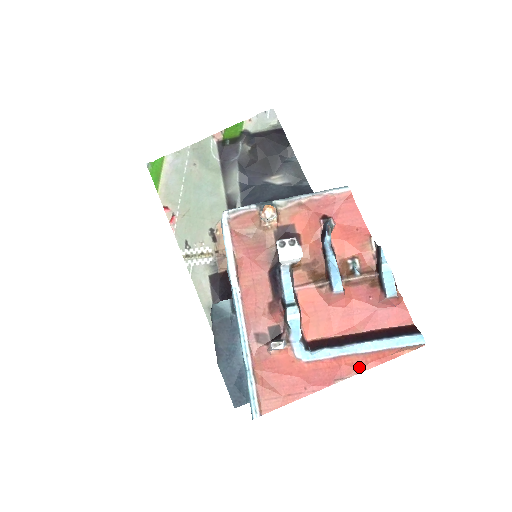
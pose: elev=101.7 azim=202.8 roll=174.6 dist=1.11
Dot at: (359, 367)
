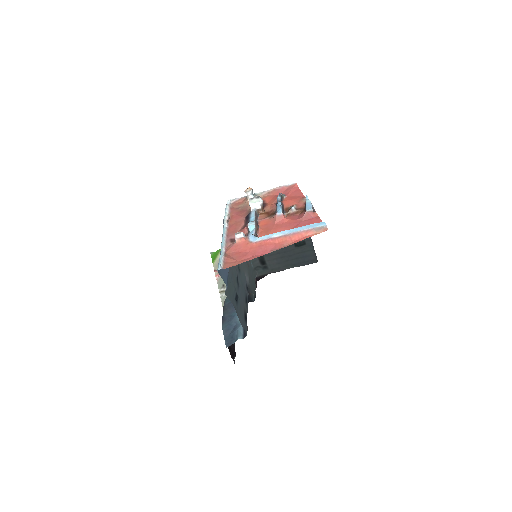
Dot at: (287, 244)
